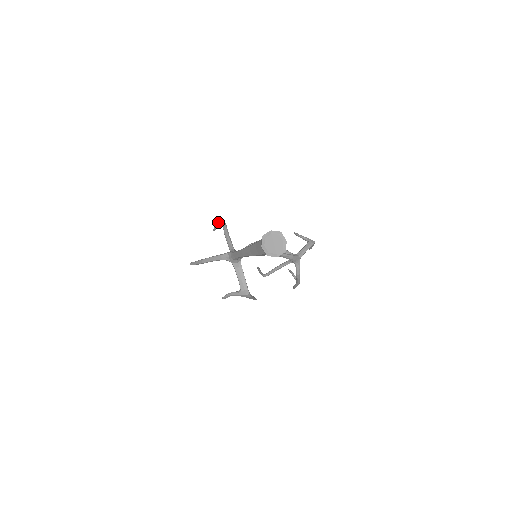
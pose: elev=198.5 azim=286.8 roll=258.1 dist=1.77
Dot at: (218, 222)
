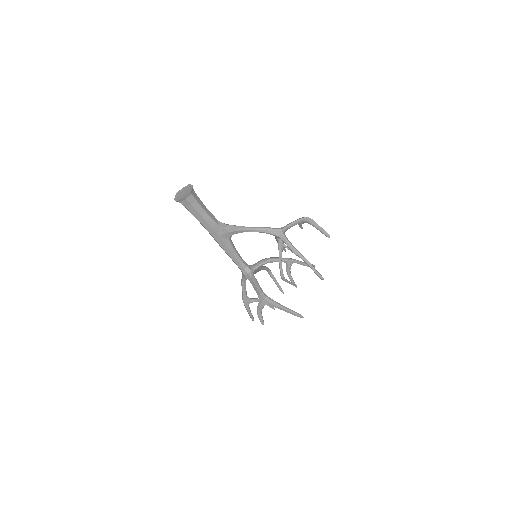
Dot at: occluded
